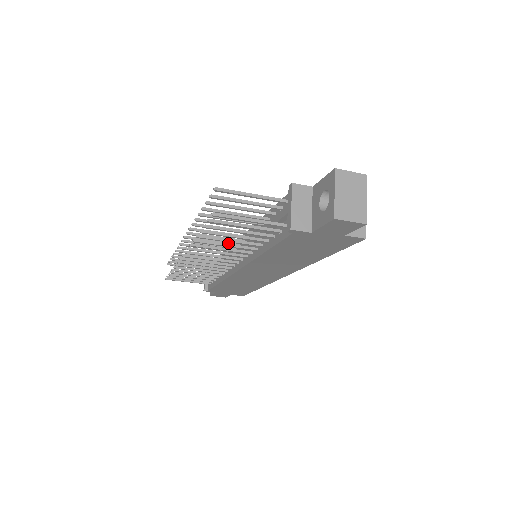
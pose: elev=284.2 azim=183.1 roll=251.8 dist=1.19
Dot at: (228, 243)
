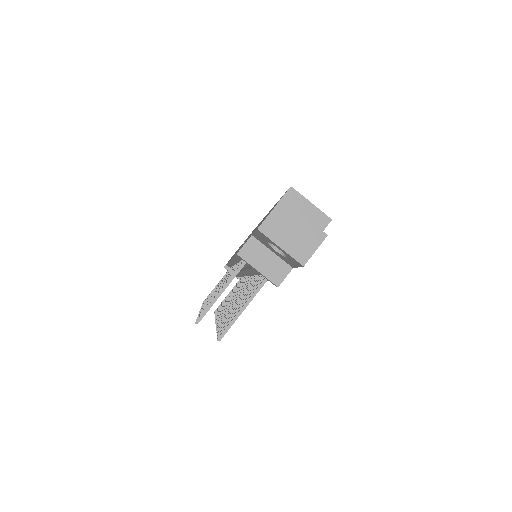
Dot at: occluded
